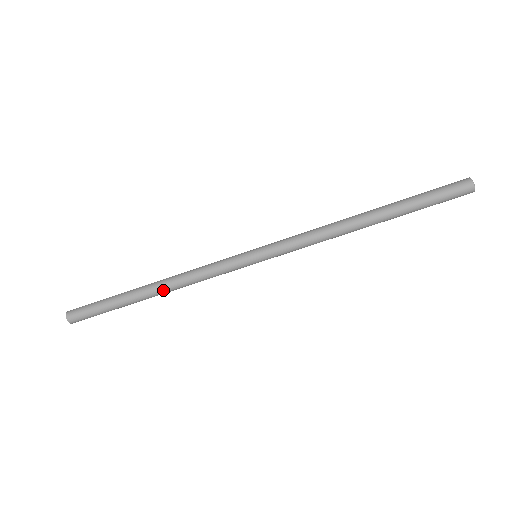
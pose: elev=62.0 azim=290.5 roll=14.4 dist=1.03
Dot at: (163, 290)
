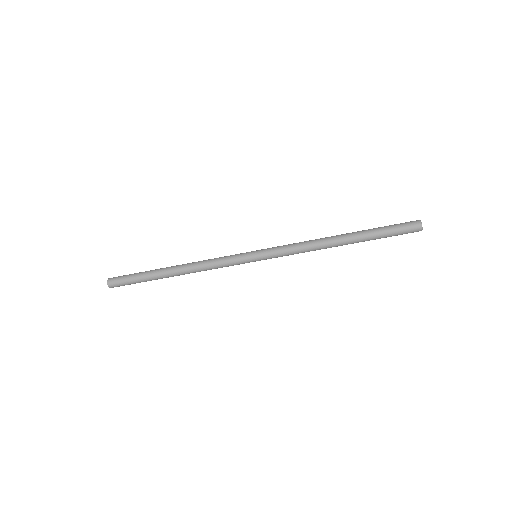
Dot at: (183, 270)
